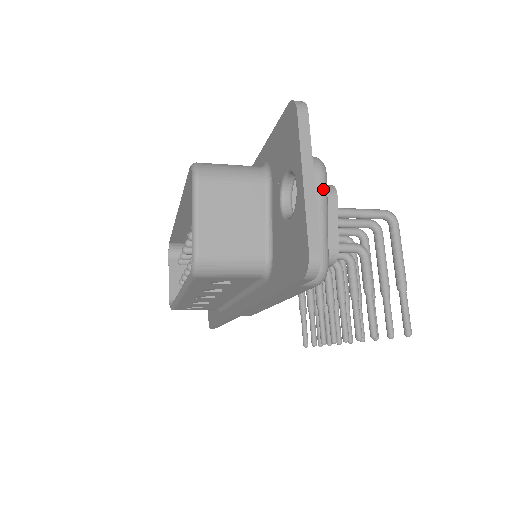
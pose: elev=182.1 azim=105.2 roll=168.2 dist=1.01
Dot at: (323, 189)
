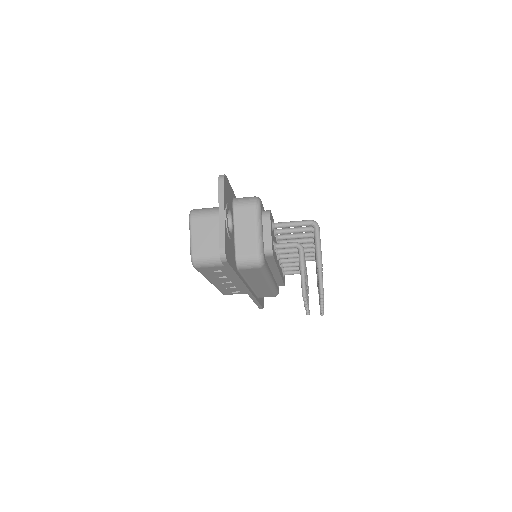
Dot at: (256, 214)
